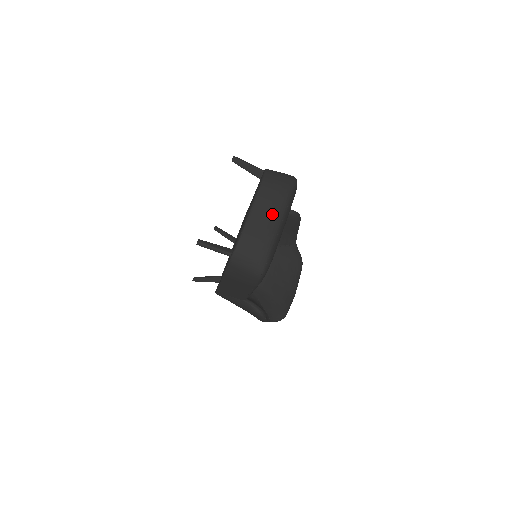
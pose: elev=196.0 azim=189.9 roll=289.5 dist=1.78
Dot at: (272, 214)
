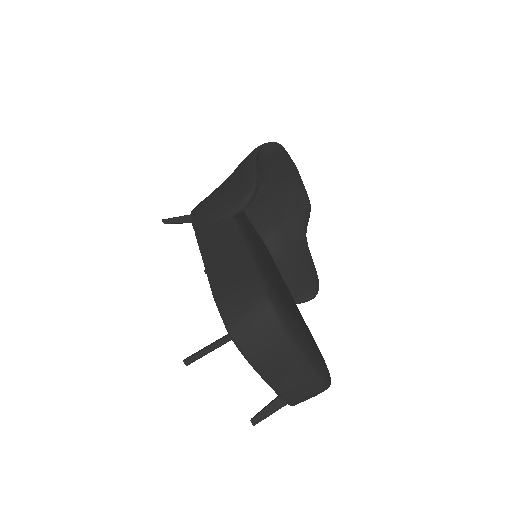
Dot at: (295, 372)
